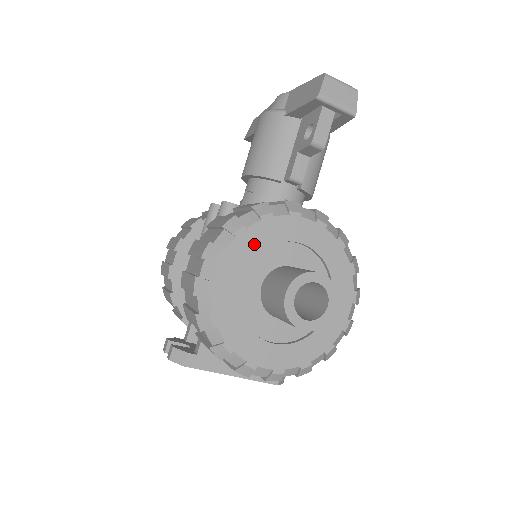
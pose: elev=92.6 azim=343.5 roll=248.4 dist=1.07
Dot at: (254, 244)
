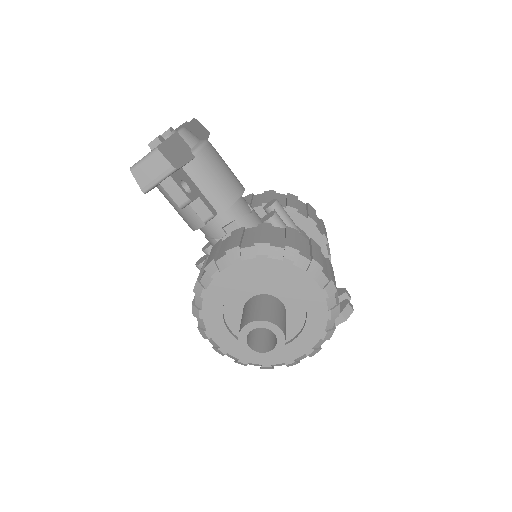
Dot at: (215, 312)
